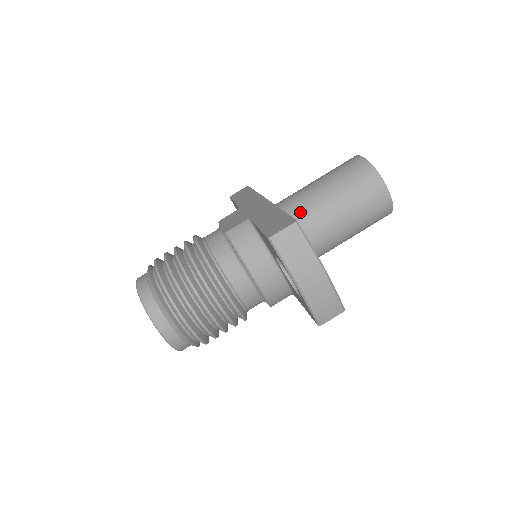
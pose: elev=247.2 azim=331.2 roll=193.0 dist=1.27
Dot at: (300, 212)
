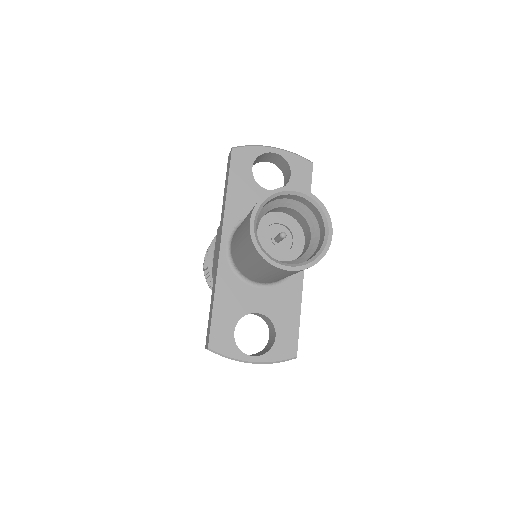
Dot at: (241, 269)
